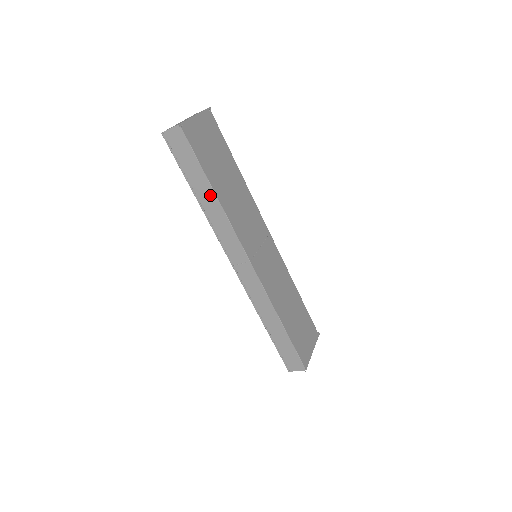
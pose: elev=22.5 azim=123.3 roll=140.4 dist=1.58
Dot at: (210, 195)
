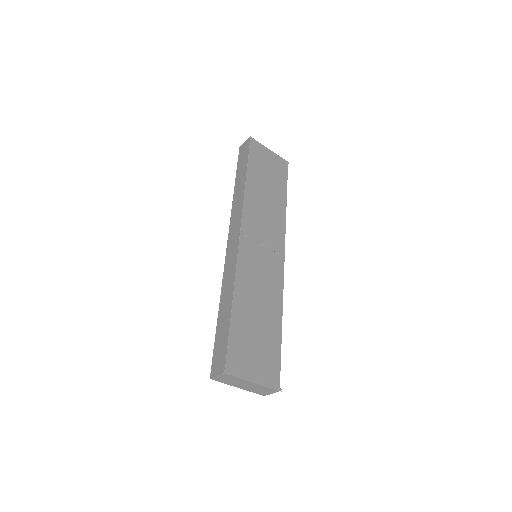
Dot at: (243, 181)
